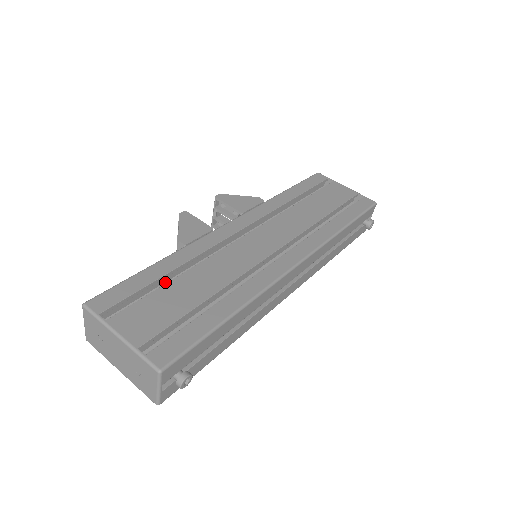
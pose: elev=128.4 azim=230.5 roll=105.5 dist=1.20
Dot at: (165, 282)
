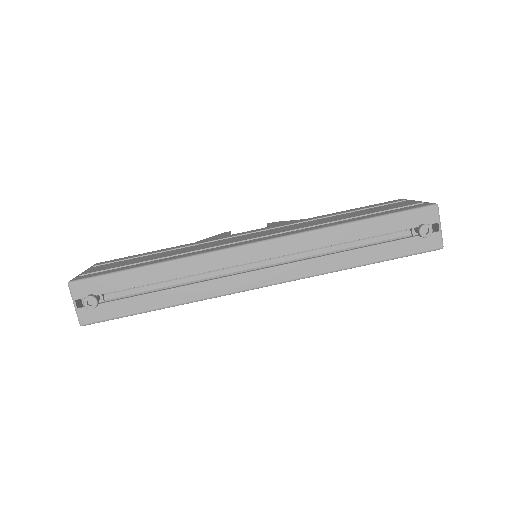
Dot at: occluded
